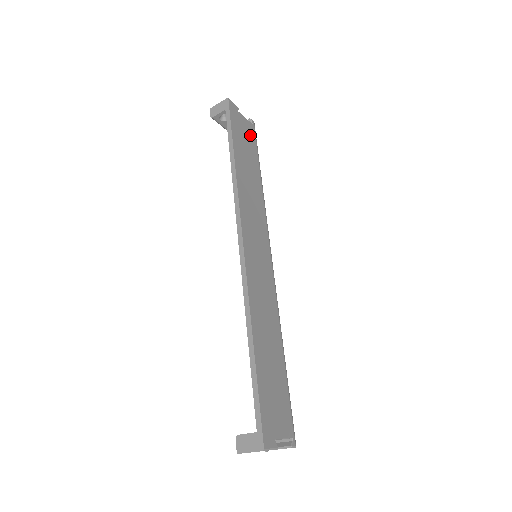
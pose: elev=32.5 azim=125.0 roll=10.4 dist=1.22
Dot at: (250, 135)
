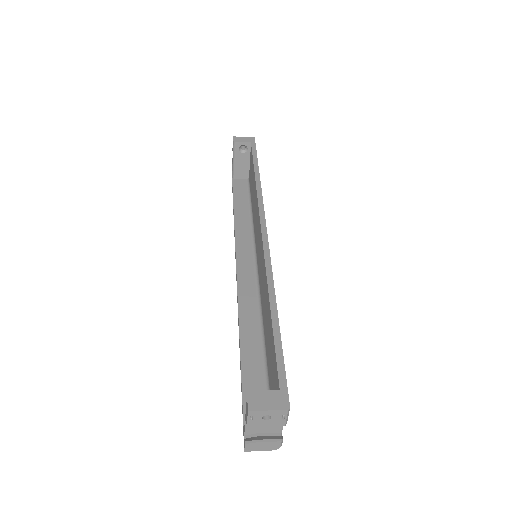
Dot at: occluded
